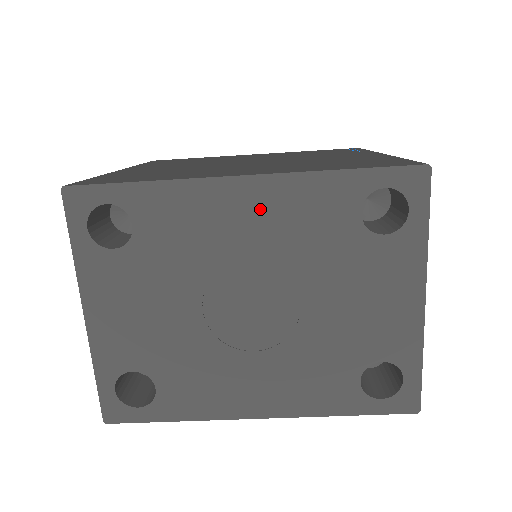
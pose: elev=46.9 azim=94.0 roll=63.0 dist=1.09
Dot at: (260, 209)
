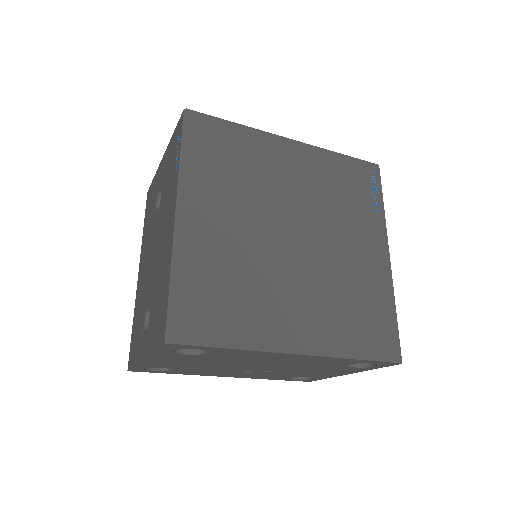
Dot at: (296, 359)
